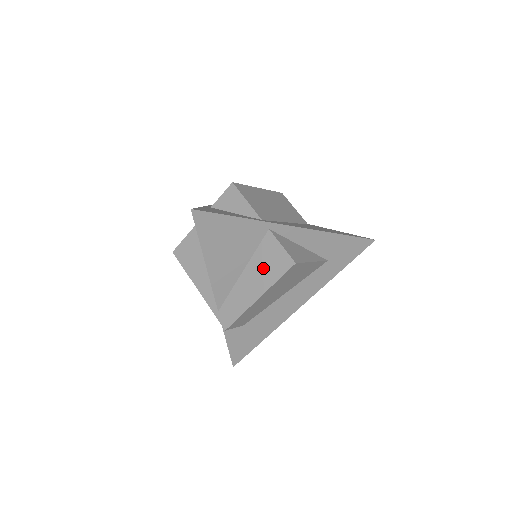
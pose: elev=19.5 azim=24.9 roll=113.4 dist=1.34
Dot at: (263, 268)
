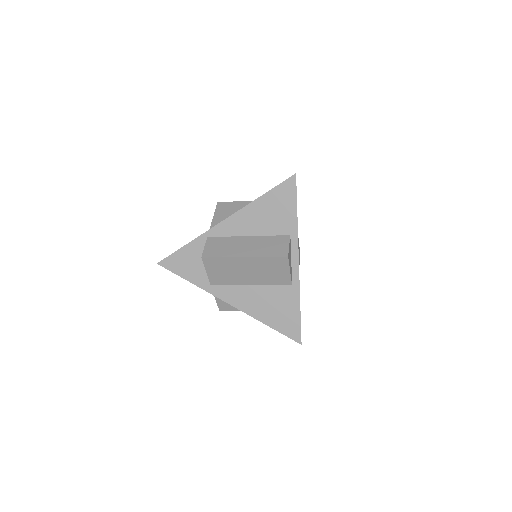
Dot at: occluded
